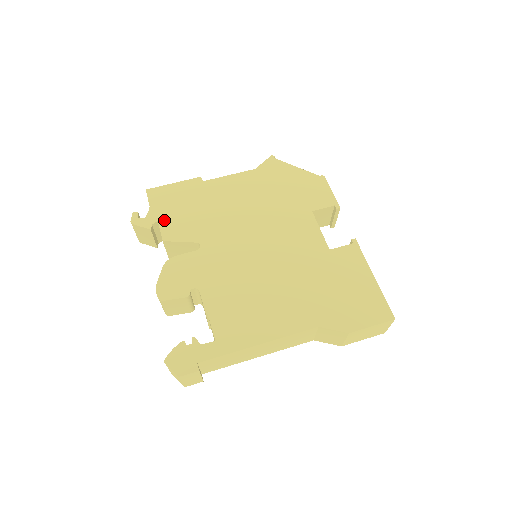
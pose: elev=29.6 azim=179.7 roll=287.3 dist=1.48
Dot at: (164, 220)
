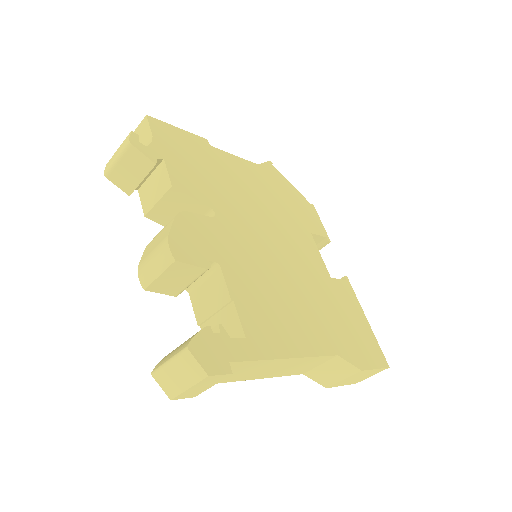
Dot at: (172, 162)
